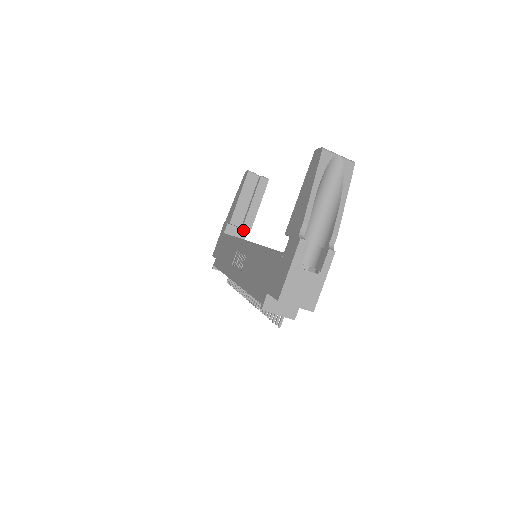
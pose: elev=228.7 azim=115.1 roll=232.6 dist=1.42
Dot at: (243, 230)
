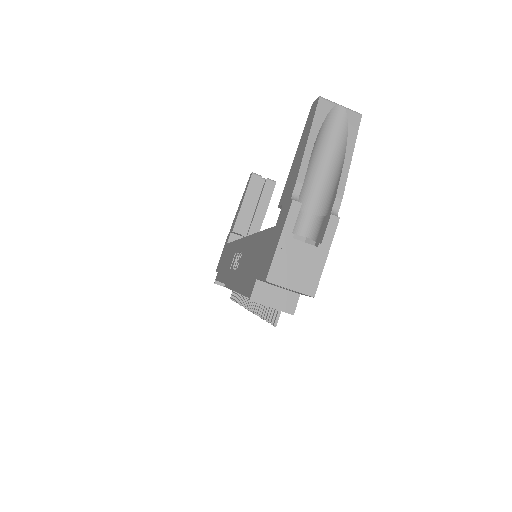
Dot at: occluded
